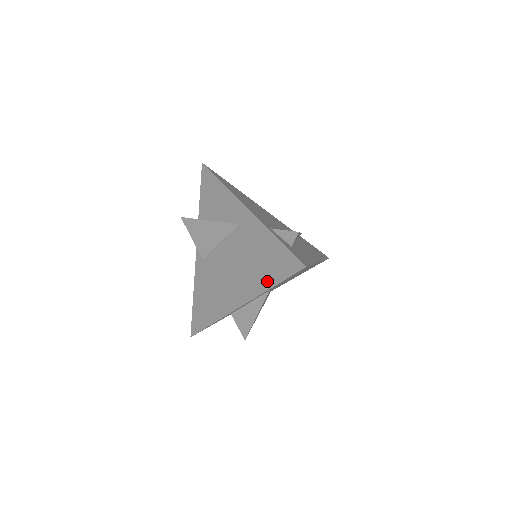
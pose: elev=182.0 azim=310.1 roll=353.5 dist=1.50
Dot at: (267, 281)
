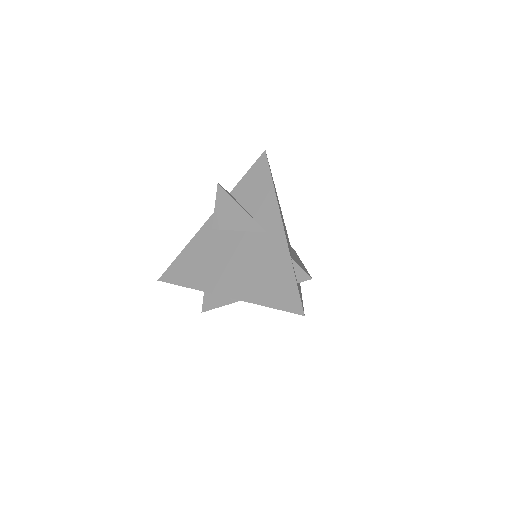
Dot at: (262, 297)
